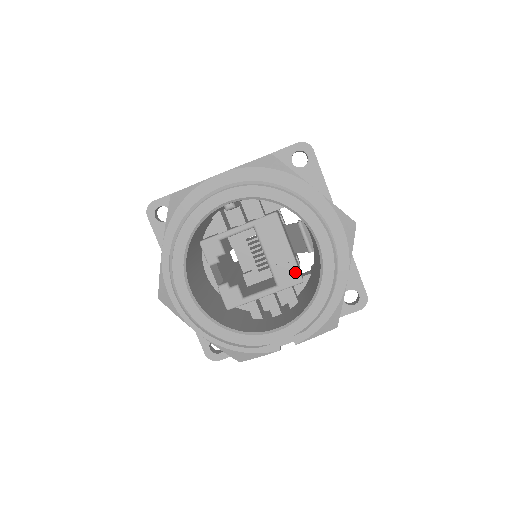
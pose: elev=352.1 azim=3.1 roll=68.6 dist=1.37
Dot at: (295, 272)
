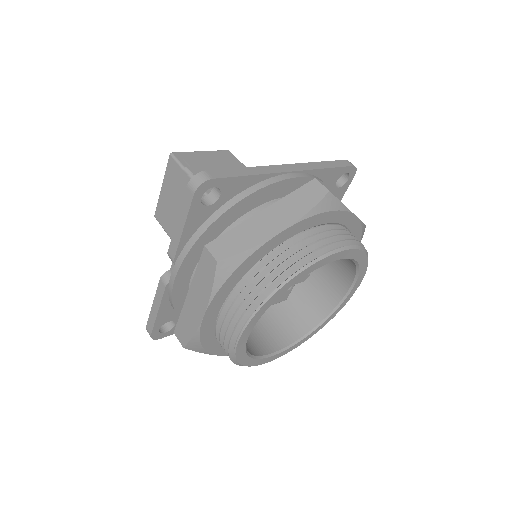
Dot at: occluded
